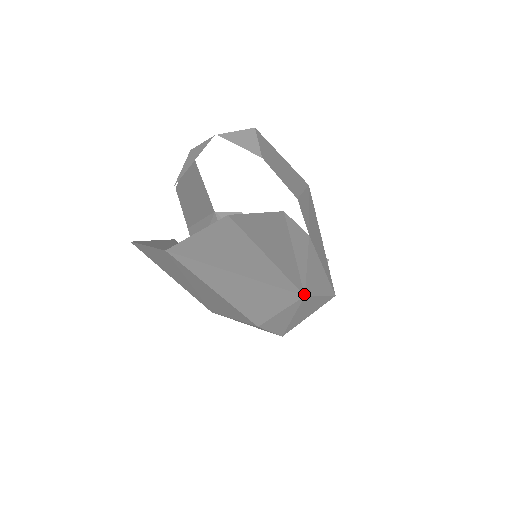
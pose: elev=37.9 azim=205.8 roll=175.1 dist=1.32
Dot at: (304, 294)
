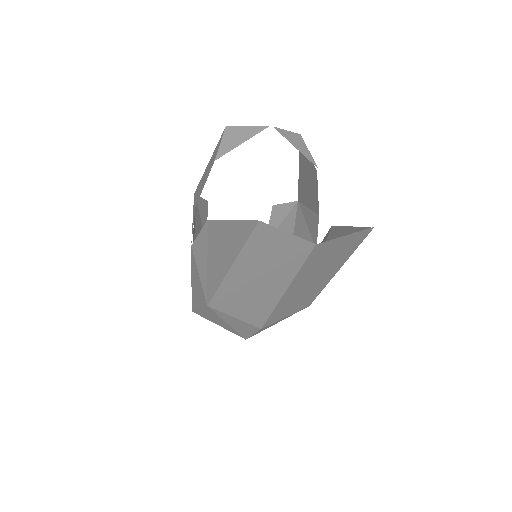
Dot at: (310, 304)
